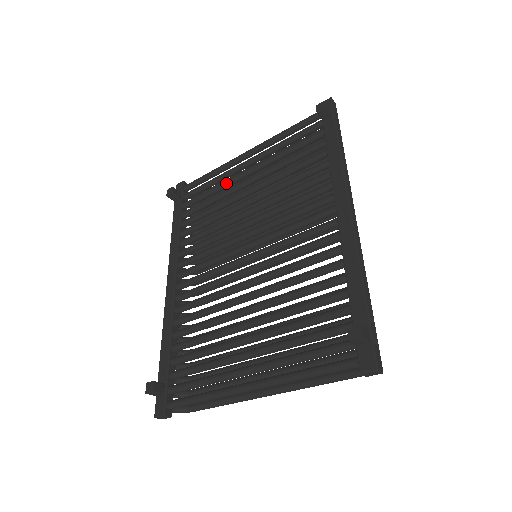
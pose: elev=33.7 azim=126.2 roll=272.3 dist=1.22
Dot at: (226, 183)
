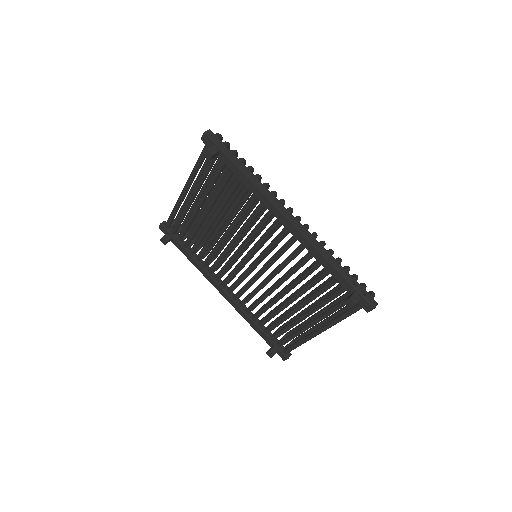
Dot at: (192, 218)
